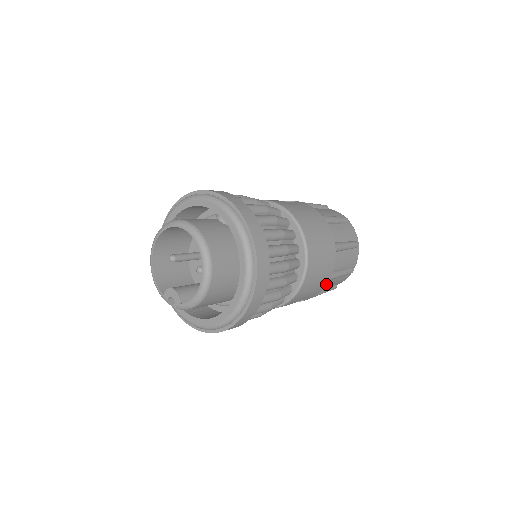
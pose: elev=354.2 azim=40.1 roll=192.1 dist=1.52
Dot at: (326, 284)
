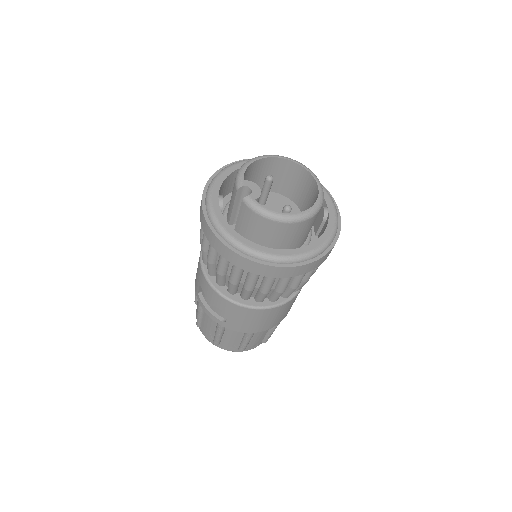
Dot at: (246, 332)
